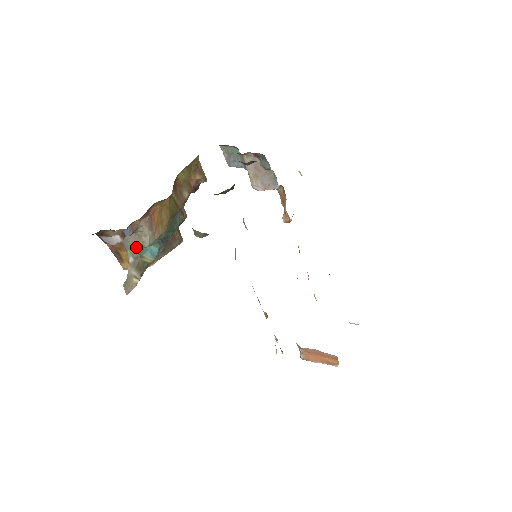
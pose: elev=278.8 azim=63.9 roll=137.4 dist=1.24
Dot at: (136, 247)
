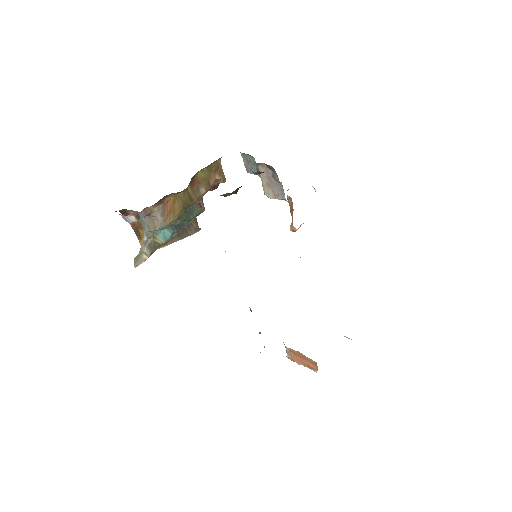
Dot at: (150, 228)
